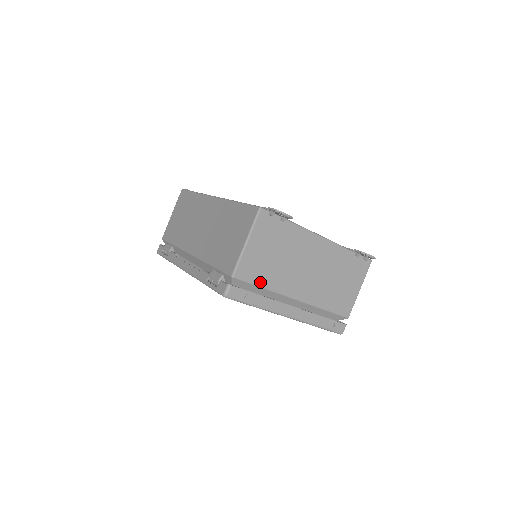
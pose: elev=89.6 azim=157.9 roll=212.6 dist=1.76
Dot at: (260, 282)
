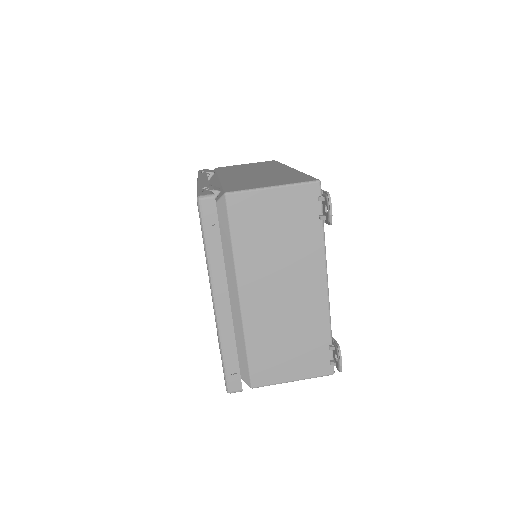
Dot at: (237, 234)
